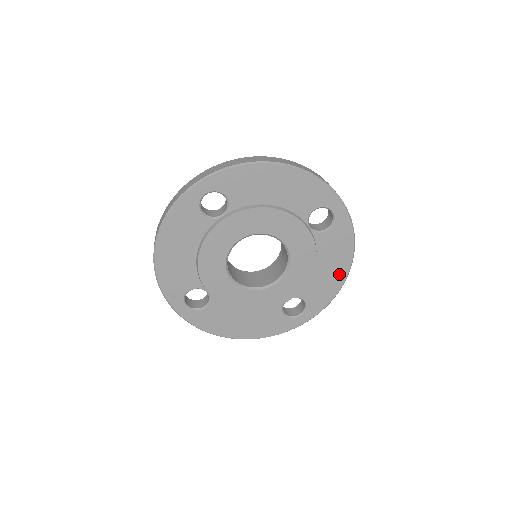
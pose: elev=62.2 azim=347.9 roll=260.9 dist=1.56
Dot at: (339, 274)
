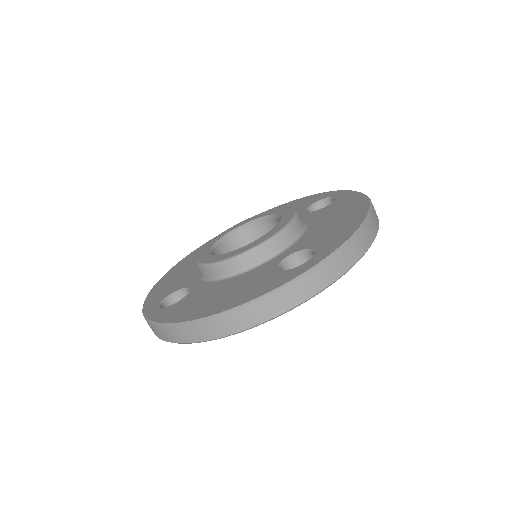
Dot at: occluded
